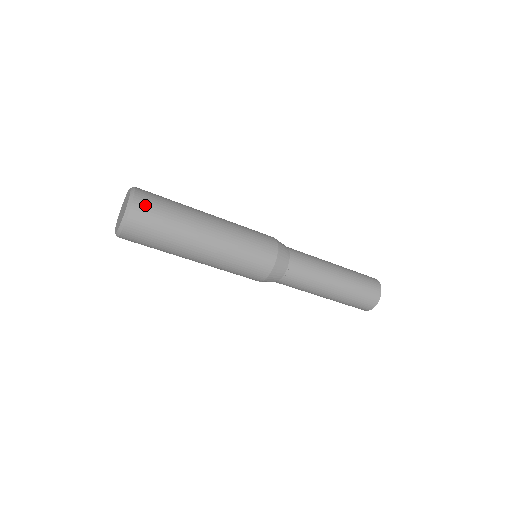
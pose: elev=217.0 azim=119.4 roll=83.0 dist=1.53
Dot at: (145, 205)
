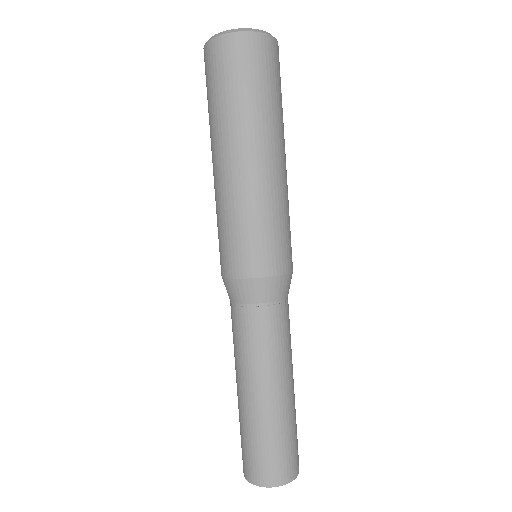
Dot at: occluded
